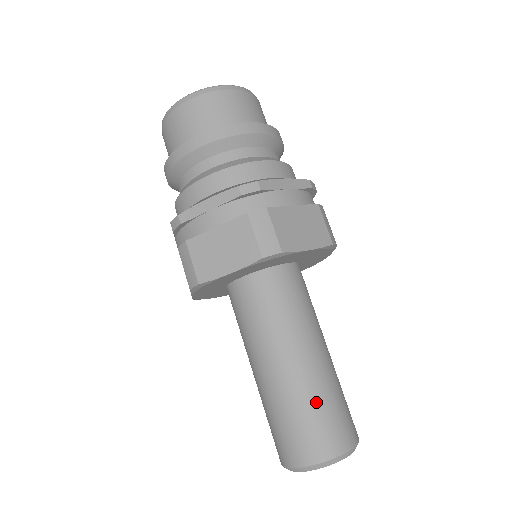
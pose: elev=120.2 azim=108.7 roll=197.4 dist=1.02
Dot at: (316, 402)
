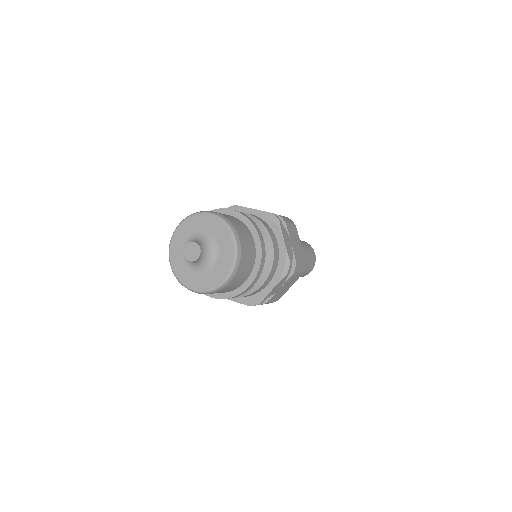
Dot at: (308, 261)
